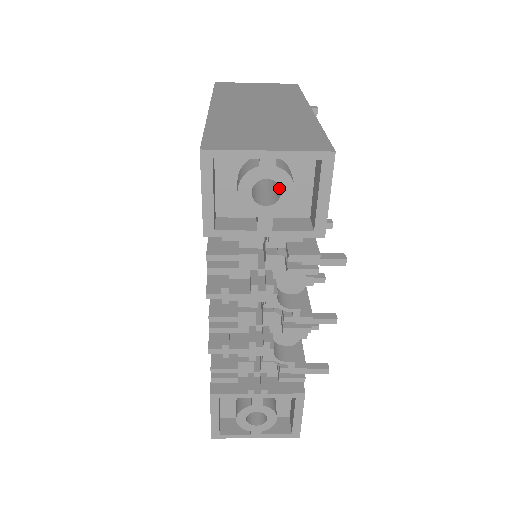
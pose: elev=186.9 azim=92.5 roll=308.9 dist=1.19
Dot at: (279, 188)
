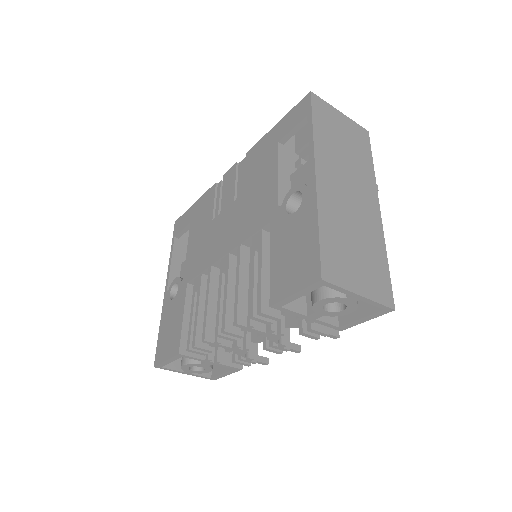
Dot at: occluded
